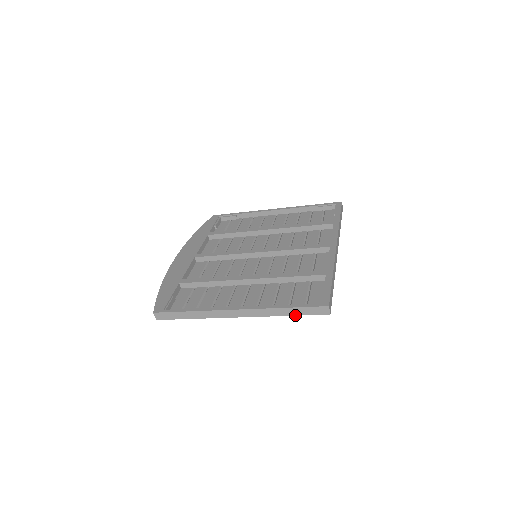
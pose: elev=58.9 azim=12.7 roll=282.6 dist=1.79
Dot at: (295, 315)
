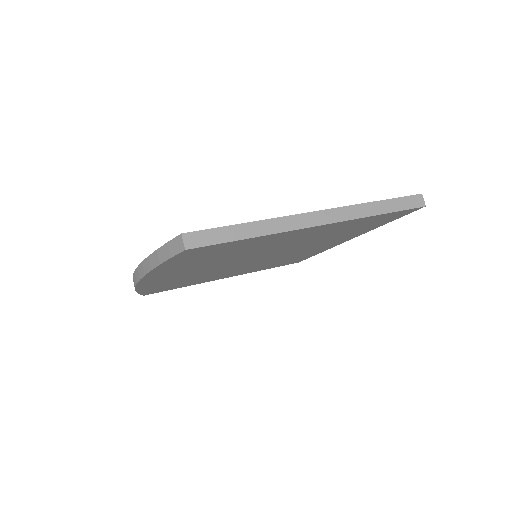
Dot at: (389, 212)
